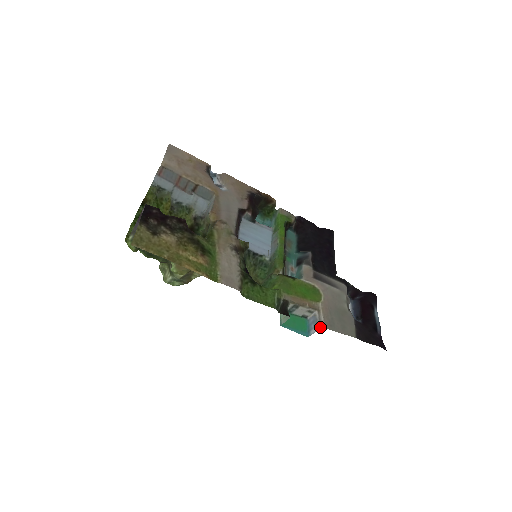
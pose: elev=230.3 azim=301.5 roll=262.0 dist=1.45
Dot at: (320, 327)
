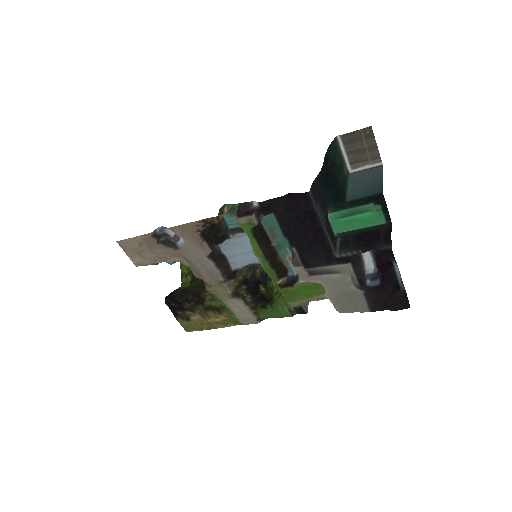
Dot at: occluded
